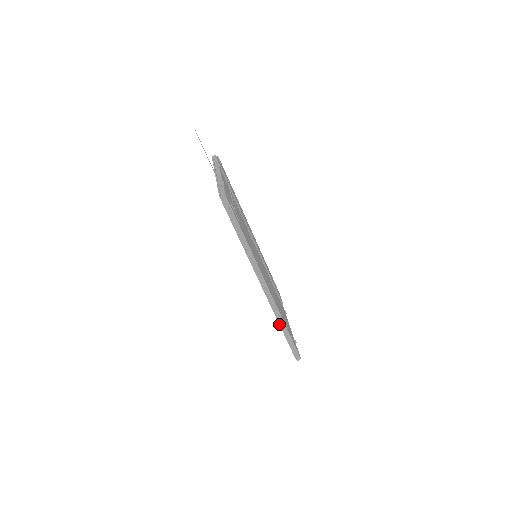
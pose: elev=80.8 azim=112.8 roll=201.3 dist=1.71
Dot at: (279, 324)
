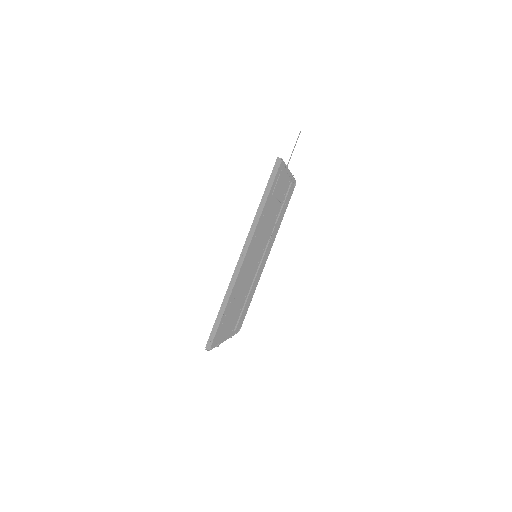
Dot at: (224, 298)
